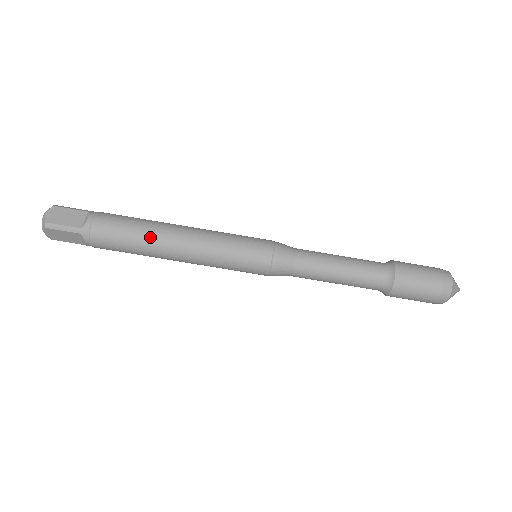
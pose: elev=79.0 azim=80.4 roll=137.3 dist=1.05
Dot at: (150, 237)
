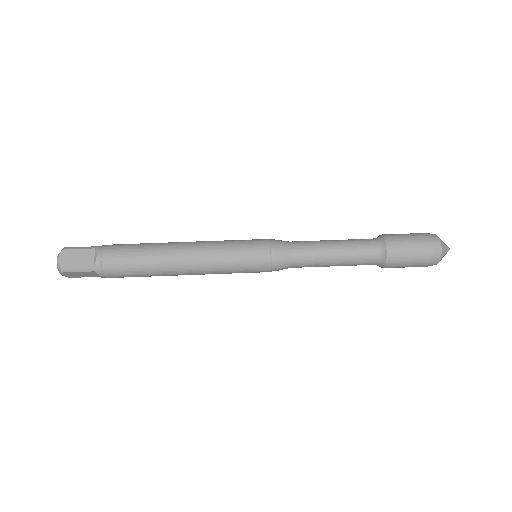
Dot at: (157, 262)
